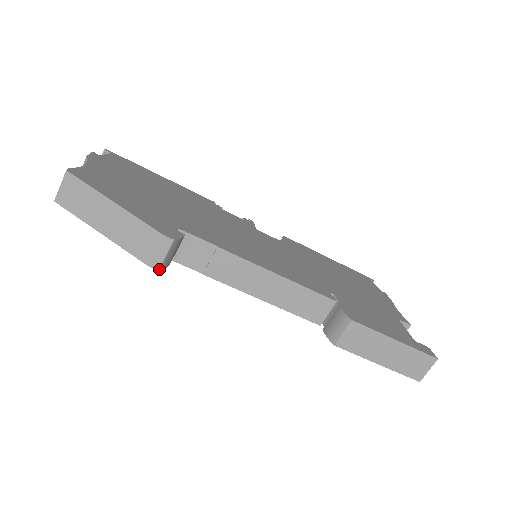
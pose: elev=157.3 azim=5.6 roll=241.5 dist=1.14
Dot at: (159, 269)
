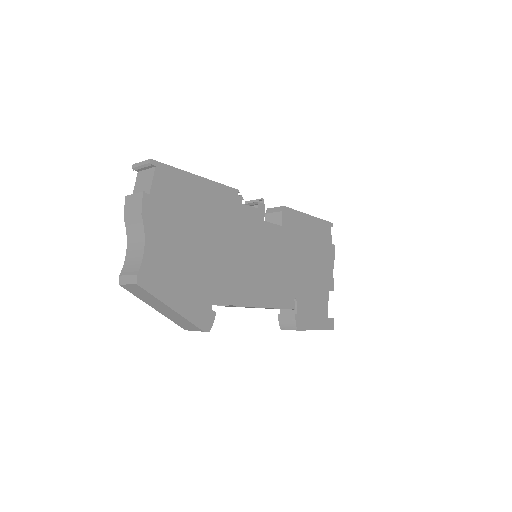
Dot at: occluded
